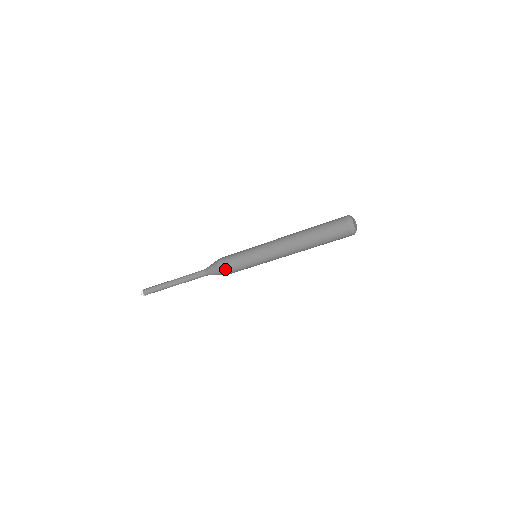
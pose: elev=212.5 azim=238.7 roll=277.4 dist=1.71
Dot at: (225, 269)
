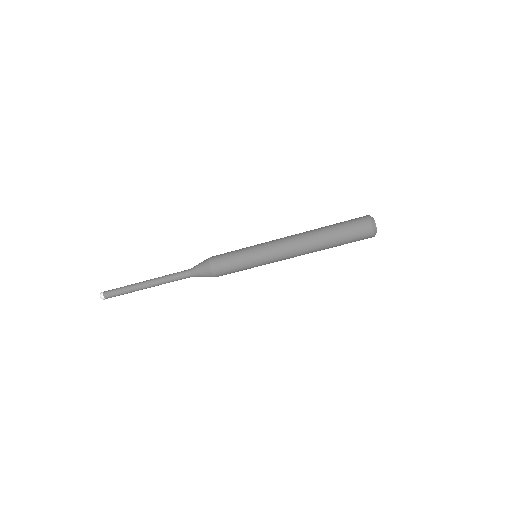
Dot at: (216, 260)
